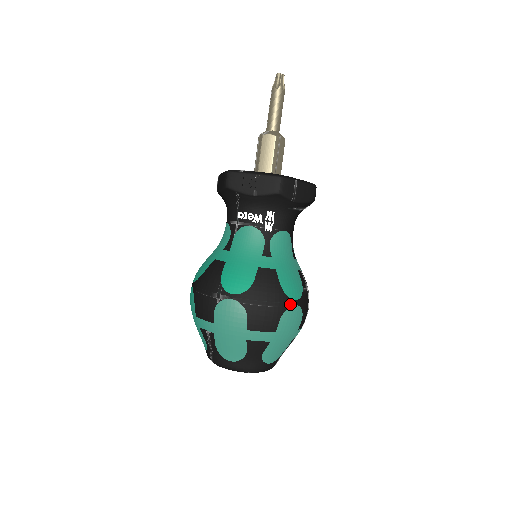
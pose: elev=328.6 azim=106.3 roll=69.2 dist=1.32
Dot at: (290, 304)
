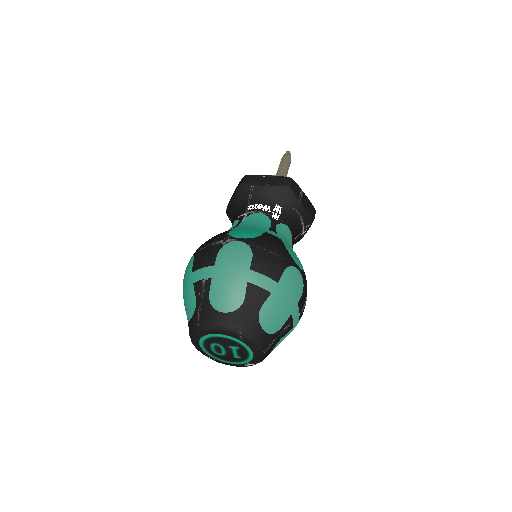
Dot at: (294, 265)
